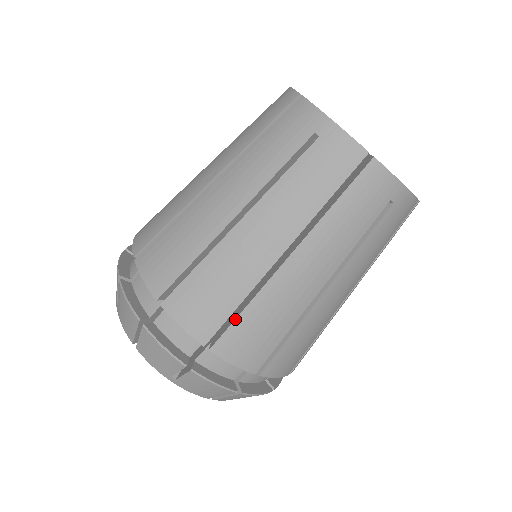
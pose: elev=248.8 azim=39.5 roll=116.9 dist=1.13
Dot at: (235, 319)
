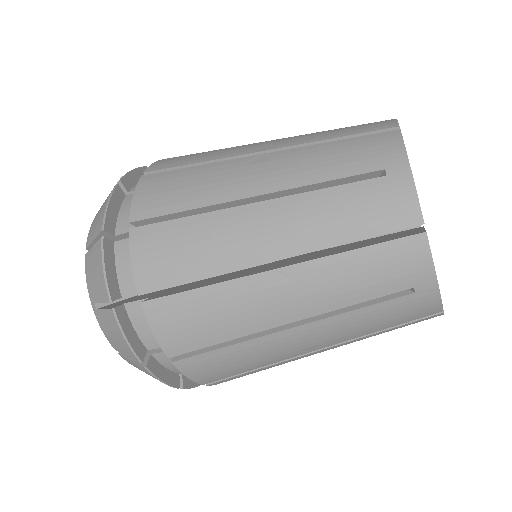
Dot at: (184, 291)
